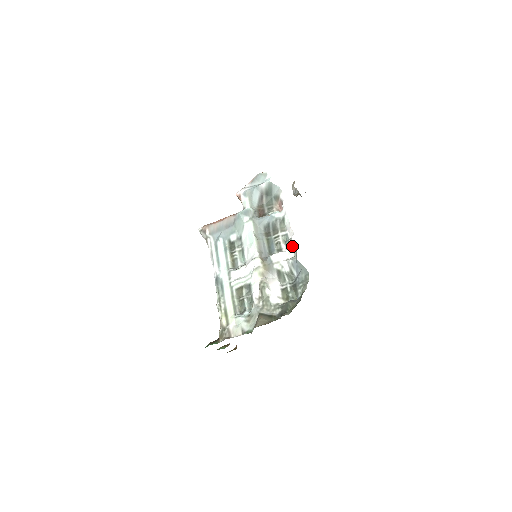
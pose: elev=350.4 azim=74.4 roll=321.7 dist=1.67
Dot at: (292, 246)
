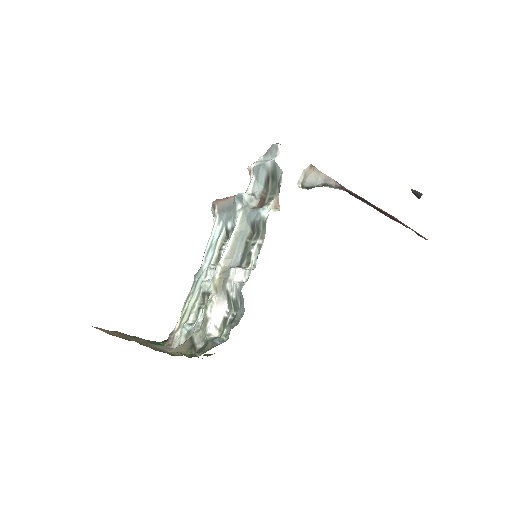
Dot at: (251, 266)
